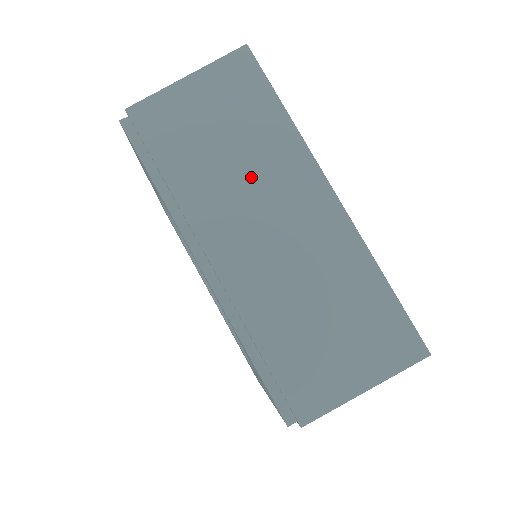
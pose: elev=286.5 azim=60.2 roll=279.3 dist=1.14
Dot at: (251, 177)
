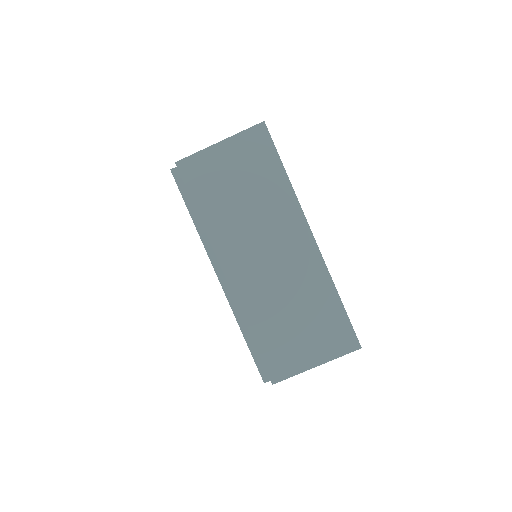
Dot at: (257, 219)
